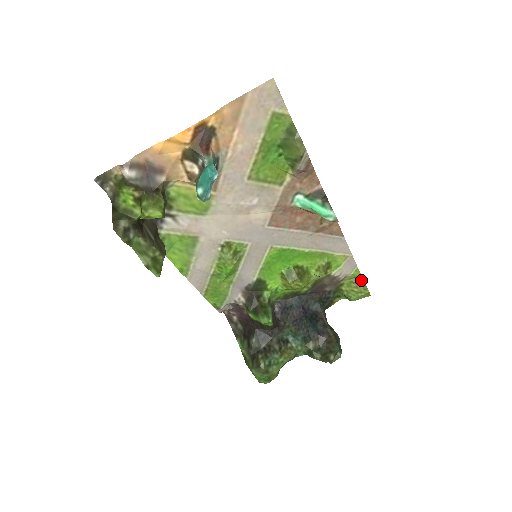
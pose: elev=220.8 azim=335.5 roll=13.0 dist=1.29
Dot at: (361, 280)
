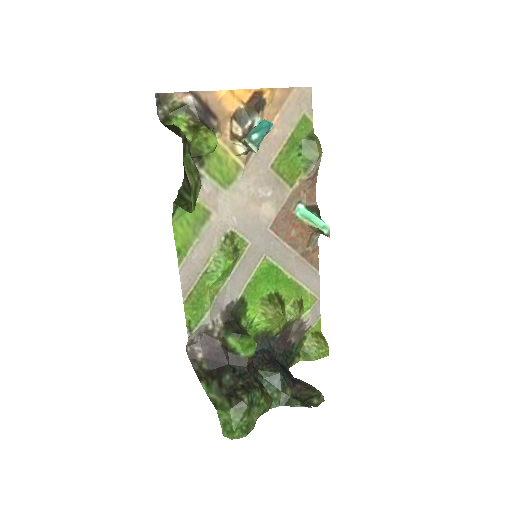
Dot at: (321, 335)
